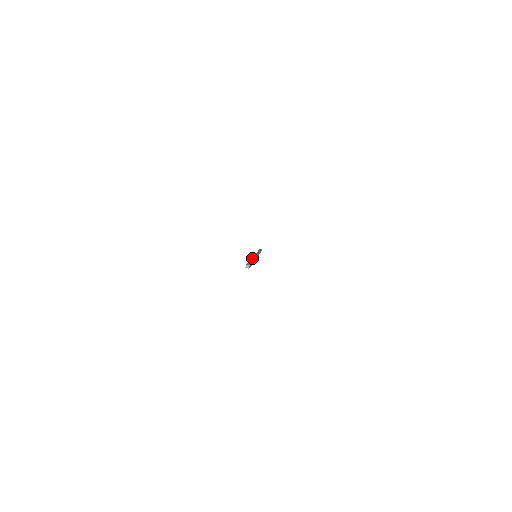
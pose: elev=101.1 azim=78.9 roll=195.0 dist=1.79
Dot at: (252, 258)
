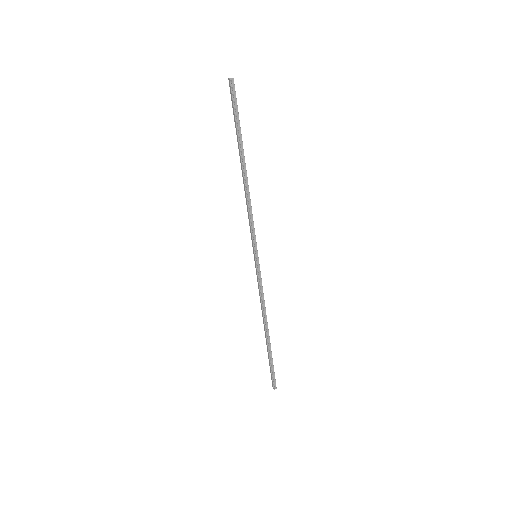
Dot at: (243, 182)
